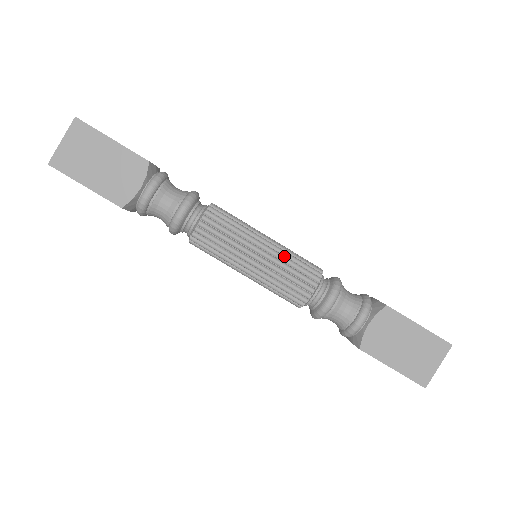
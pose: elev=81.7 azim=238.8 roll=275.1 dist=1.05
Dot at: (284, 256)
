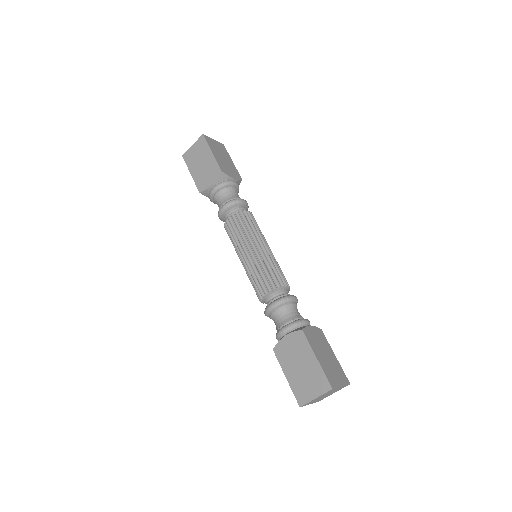
Dot at: occluded
